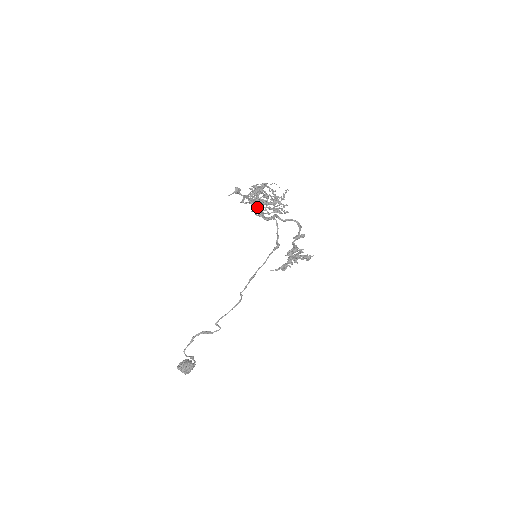
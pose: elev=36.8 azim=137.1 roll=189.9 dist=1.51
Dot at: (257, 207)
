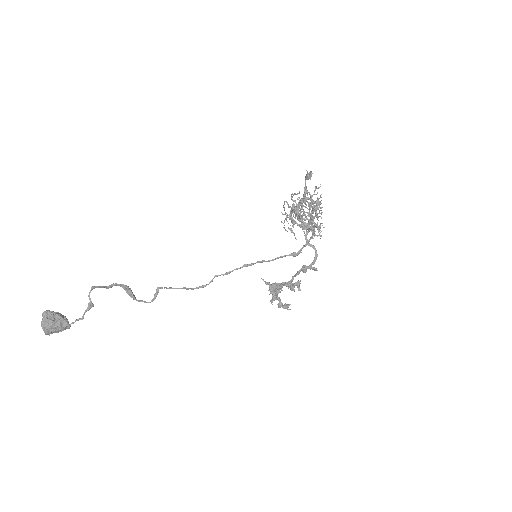
Dot at: occluded
